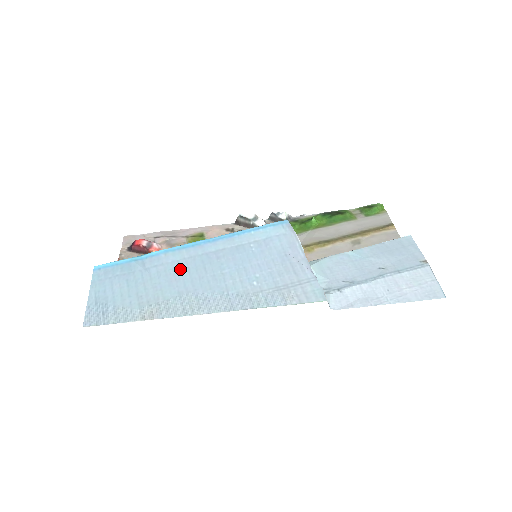
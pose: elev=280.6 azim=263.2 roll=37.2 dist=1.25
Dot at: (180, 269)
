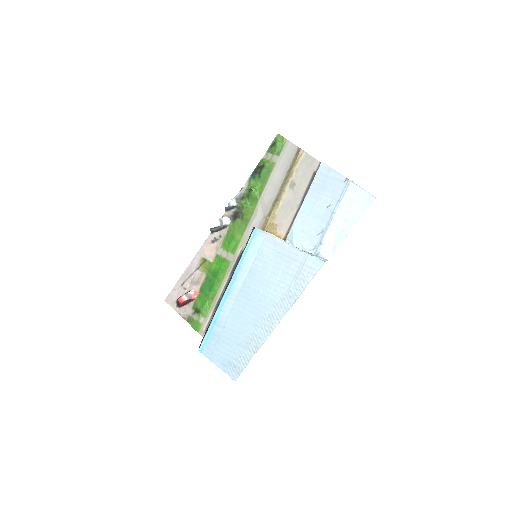
Dot at: (239, 312)
